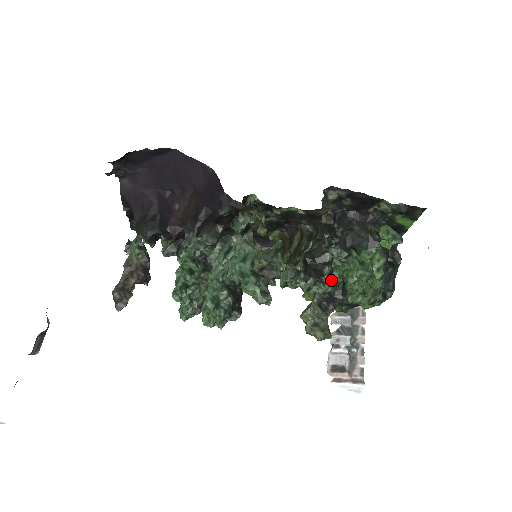
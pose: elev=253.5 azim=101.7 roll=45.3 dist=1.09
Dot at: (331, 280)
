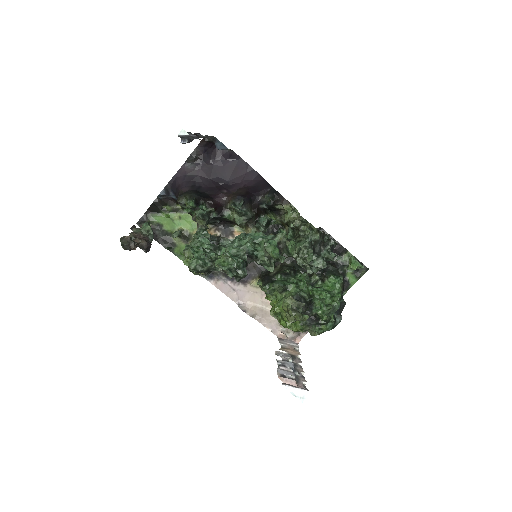
Dot at: (304, 293)
